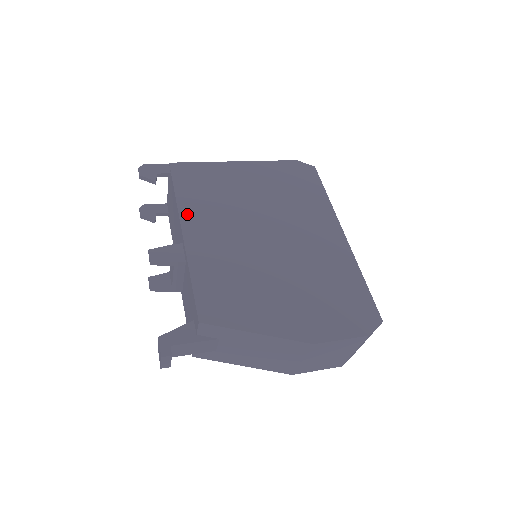
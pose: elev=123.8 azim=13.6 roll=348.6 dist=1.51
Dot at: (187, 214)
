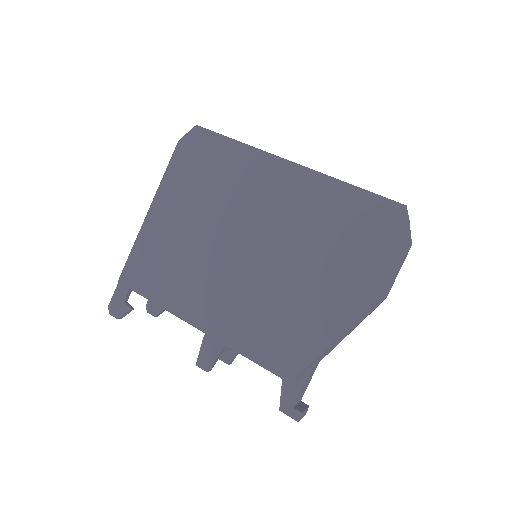
Dot at: (180, 308)
